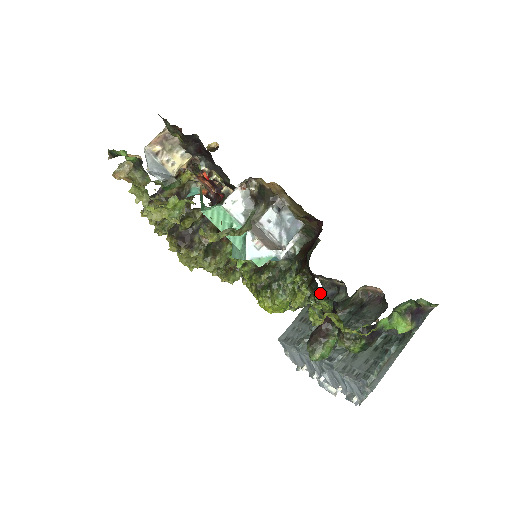
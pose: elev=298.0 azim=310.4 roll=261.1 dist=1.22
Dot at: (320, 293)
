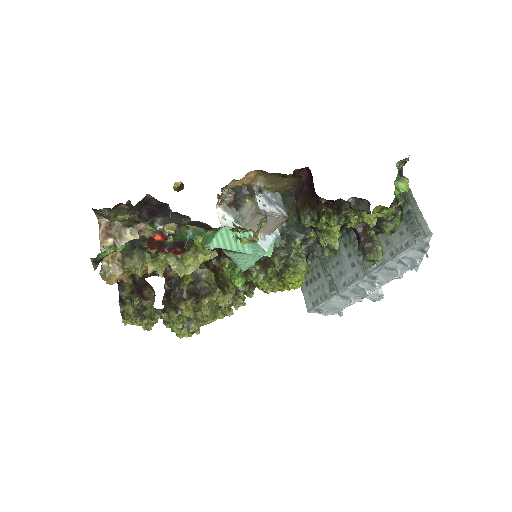
Dot at: occluded
